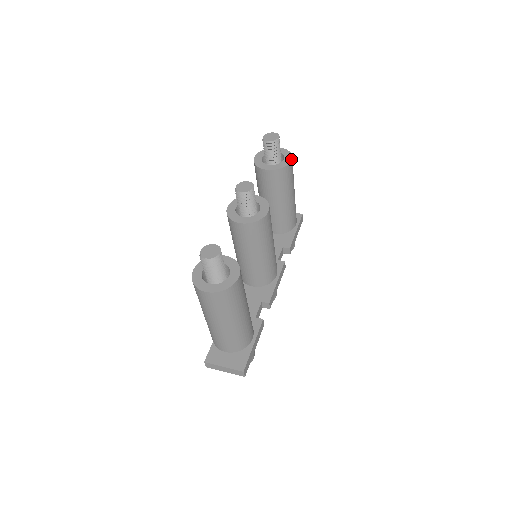
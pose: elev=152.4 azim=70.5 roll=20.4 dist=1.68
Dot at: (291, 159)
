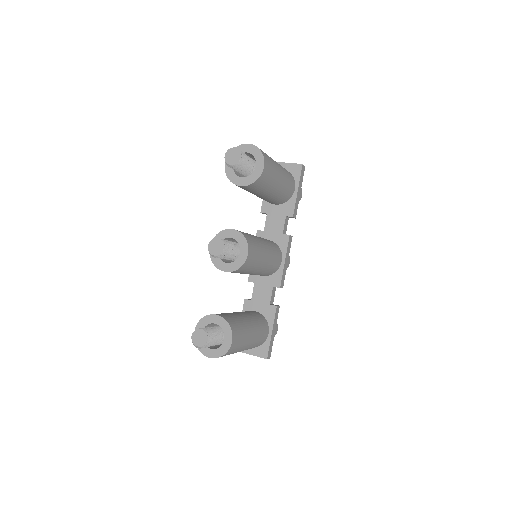
Dot at: (263, 165)
